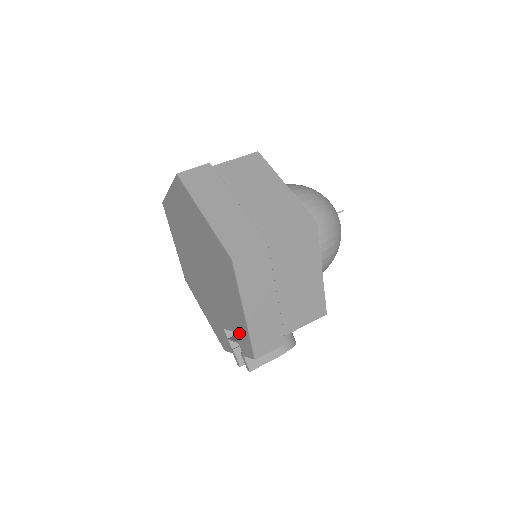
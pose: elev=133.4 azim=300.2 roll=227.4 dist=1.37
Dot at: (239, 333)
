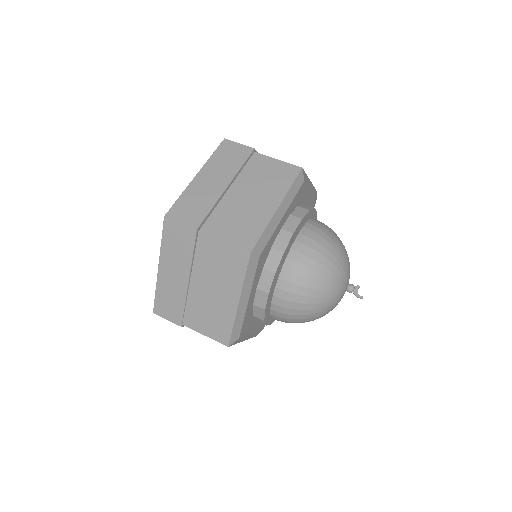
Dot at: occluded
